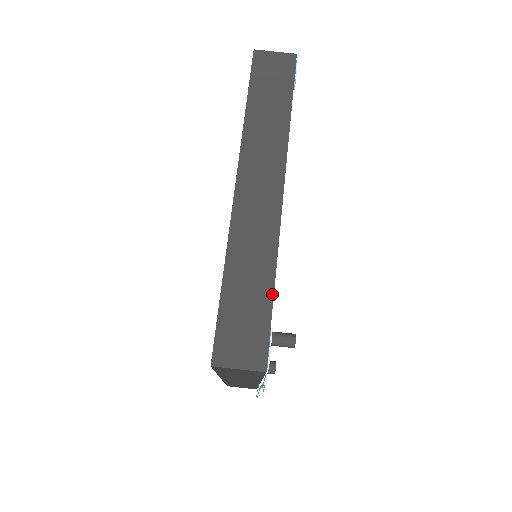
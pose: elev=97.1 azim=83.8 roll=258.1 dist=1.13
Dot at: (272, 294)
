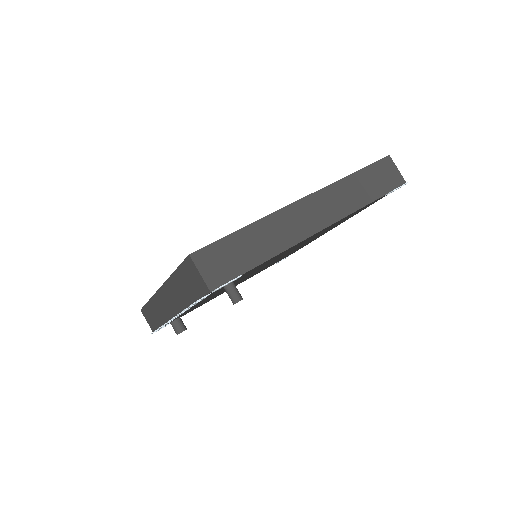
Dot at: (259, 264)
